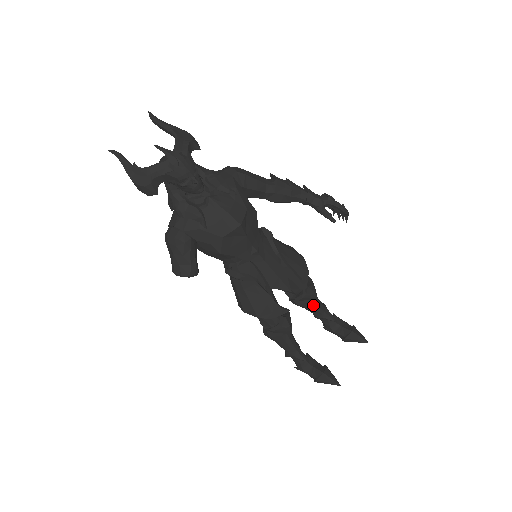
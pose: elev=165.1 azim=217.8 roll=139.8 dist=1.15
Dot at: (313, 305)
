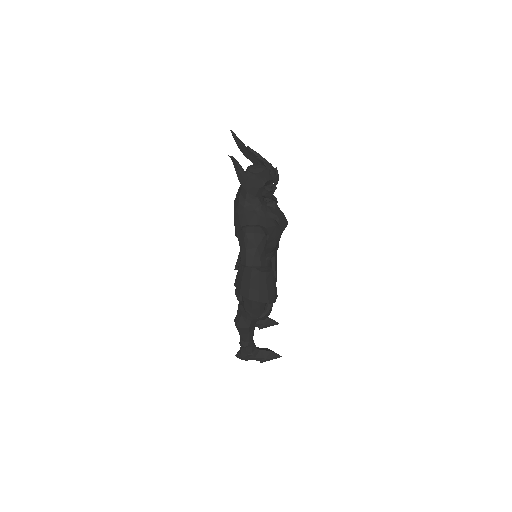
Dot at: occluded
